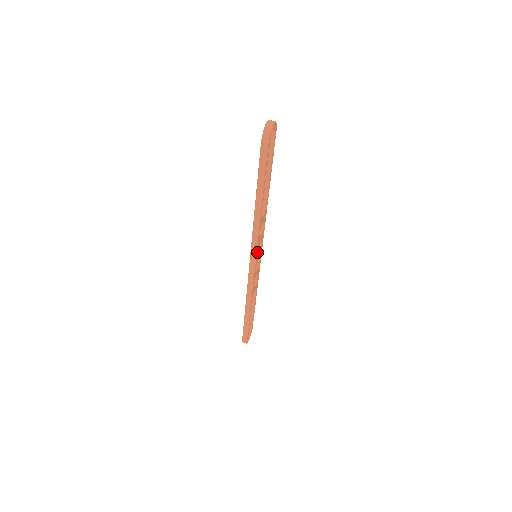
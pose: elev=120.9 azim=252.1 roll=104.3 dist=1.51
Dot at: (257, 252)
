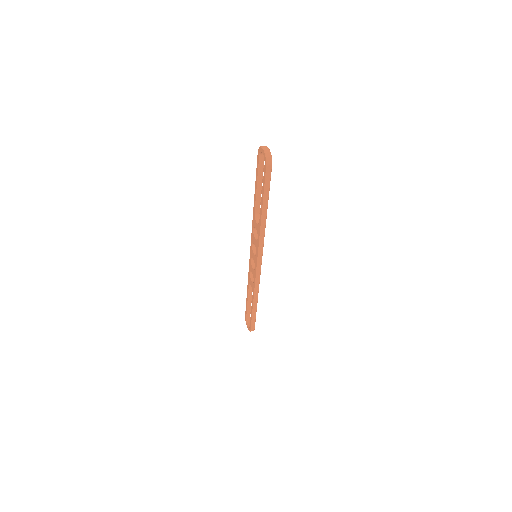
Dot at: (261, 252)
